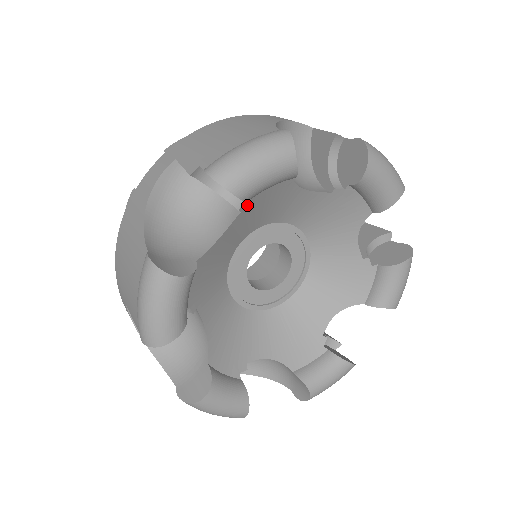
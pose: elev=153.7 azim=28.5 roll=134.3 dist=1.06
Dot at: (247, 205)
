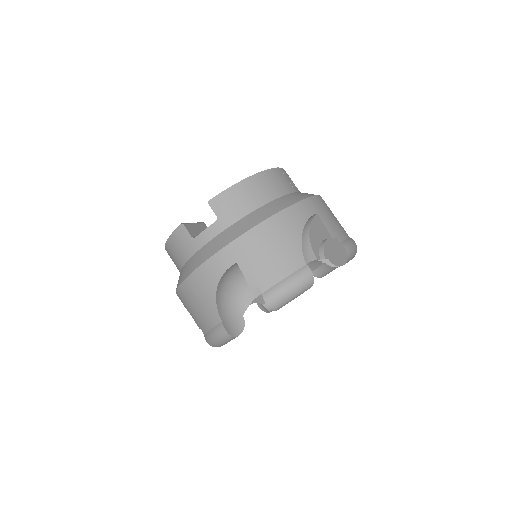
Dot at: occluded
